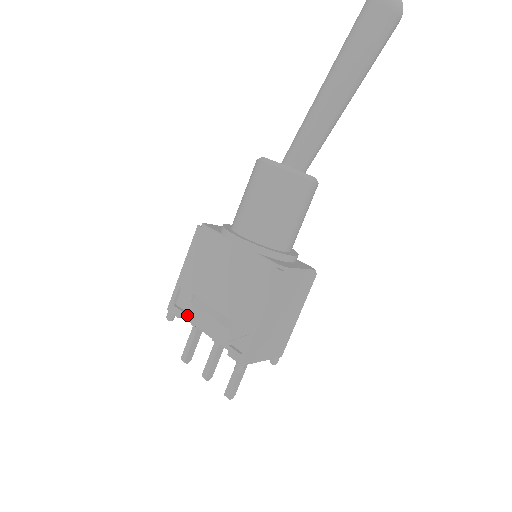
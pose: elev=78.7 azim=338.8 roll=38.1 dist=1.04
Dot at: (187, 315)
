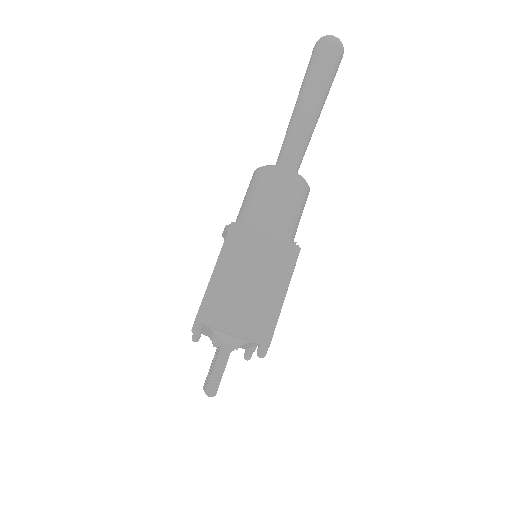
Dot at: occluded
